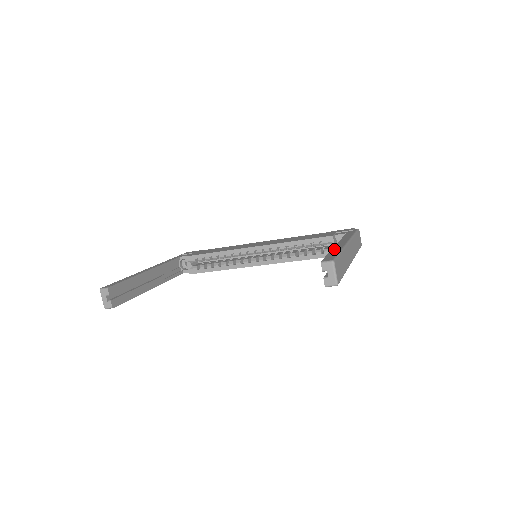
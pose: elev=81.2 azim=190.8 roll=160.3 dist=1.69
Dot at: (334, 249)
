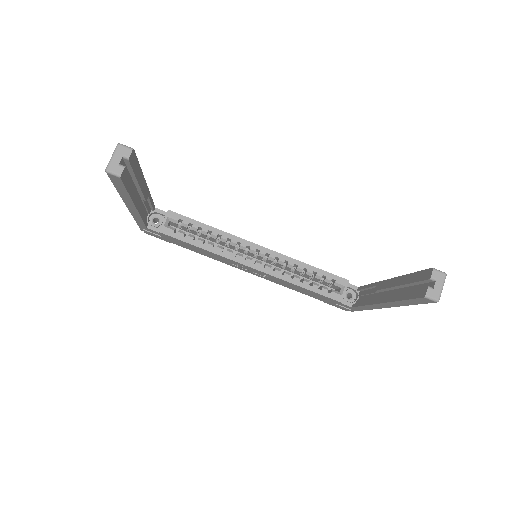
Dot at: occluded
